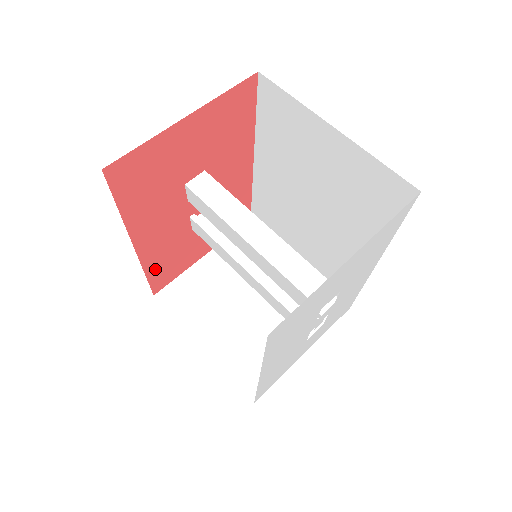
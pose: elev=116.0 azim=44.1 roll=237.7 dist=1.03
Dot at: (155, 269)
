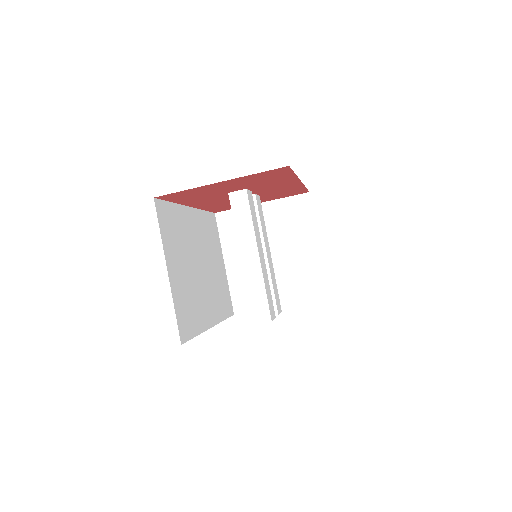
Dot at: (212, 208)
